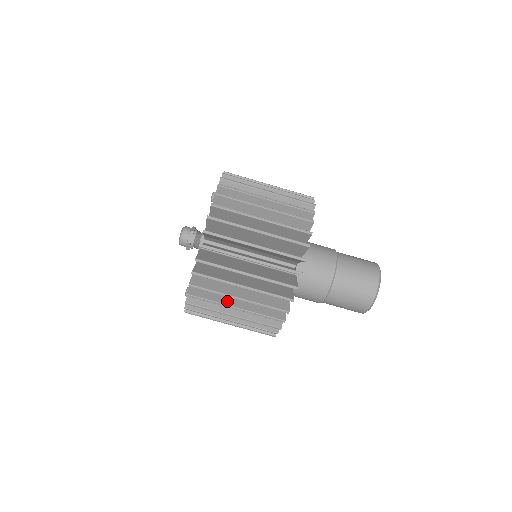
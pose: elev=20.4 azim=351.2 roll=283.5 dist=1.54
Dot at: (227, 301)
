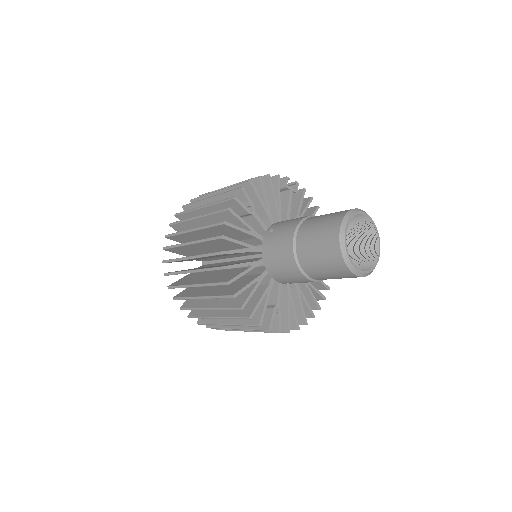
Dot at: (212, 313)
